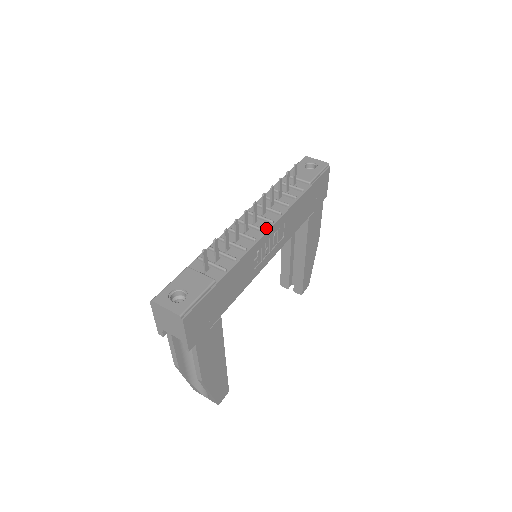
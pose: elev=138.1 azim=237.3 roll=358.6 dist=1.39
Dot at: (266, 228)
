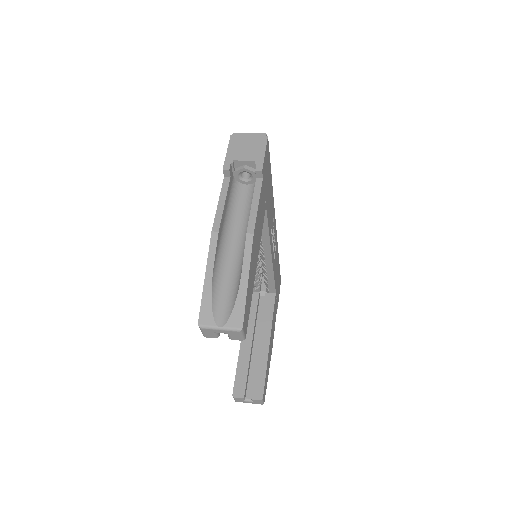
Dot at: occluded
